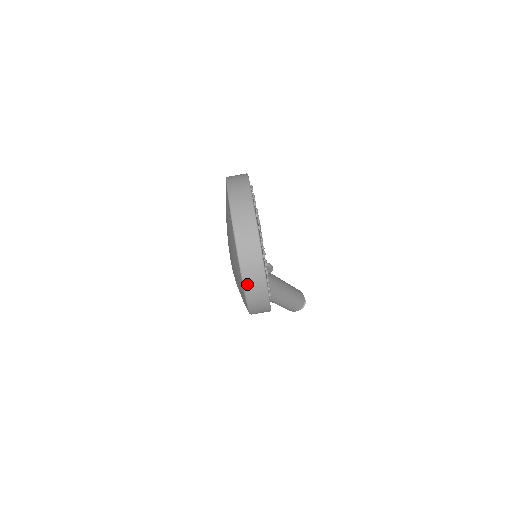
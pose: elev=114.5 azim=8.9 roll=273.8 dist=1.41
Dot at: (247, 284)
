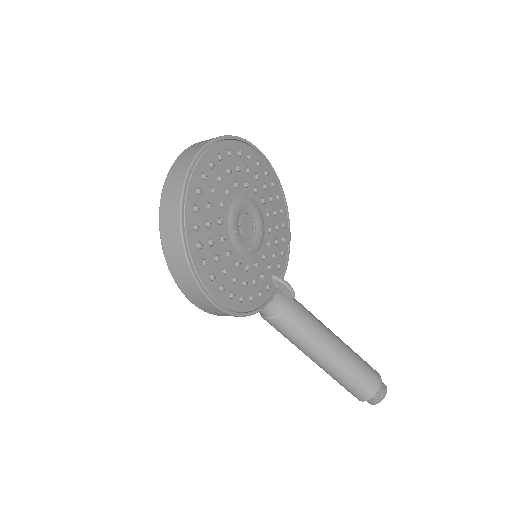
Dot at: (164, 236)
